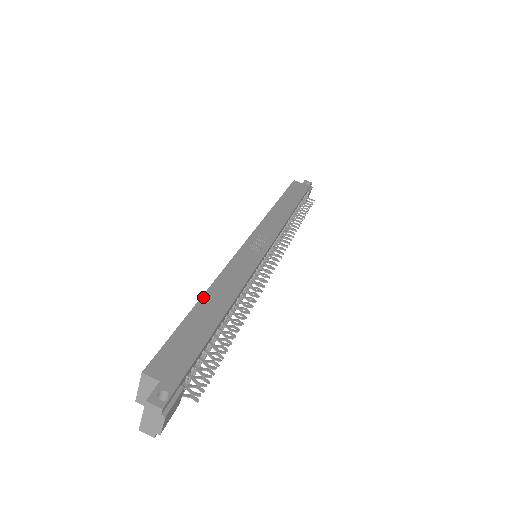
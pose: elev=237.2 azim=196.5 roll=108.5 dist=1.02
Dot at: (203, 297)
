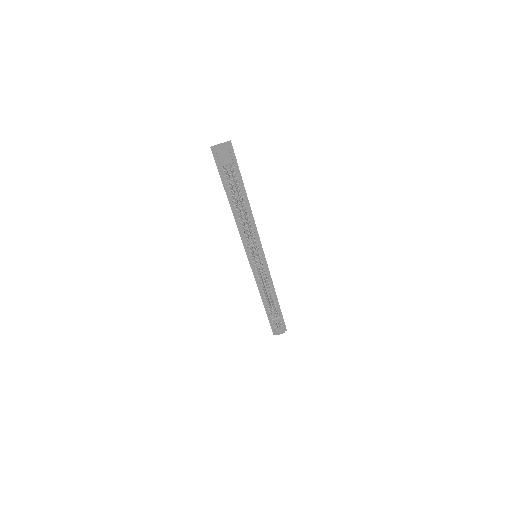
Dot at: occluded
